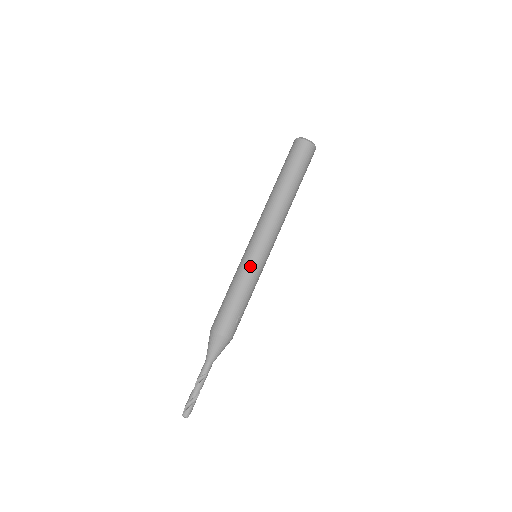
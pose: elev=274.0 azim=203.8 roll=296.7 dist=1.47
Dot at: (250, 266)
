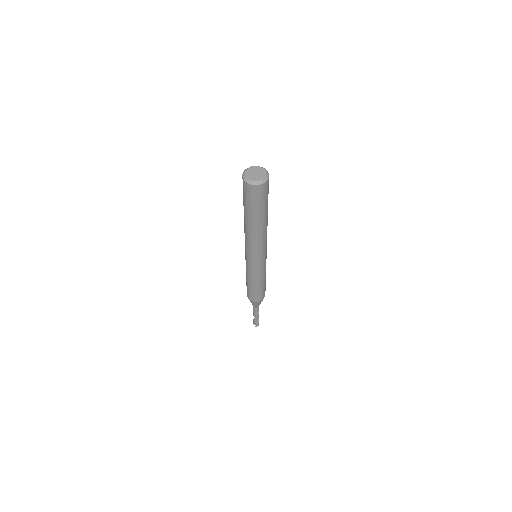
Dot at: (263, 268)
